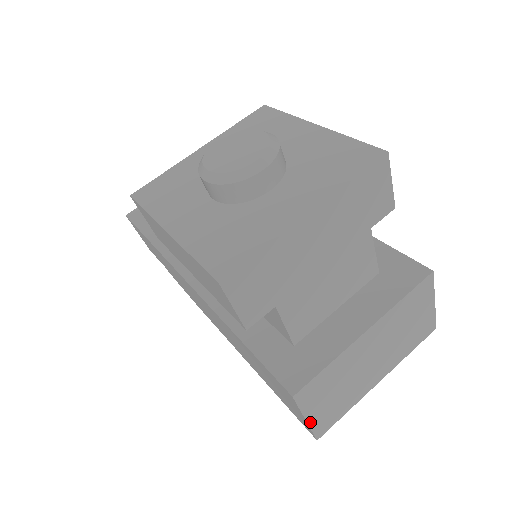
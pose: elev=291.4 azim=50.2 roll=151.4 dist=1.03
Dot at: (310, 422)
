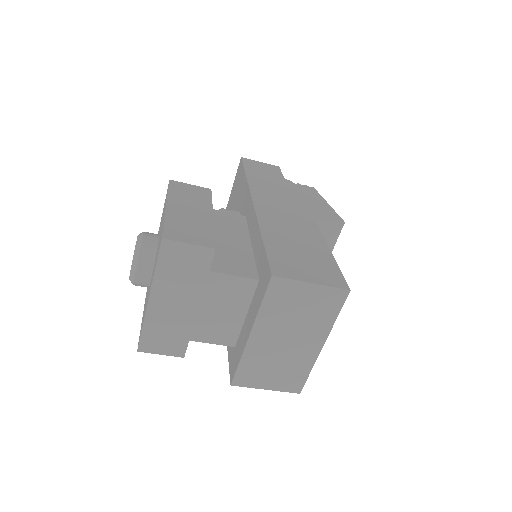
Dot at: (273, 389)
